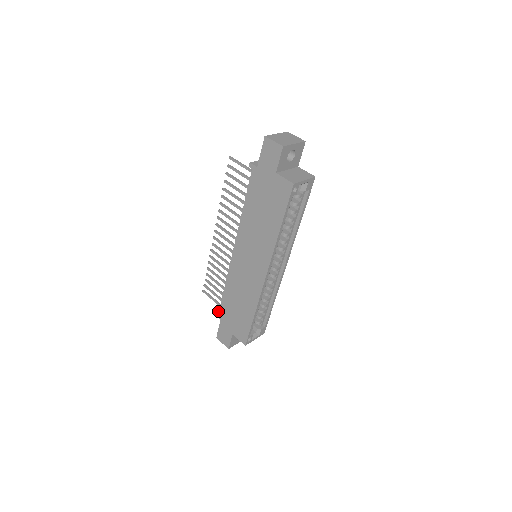
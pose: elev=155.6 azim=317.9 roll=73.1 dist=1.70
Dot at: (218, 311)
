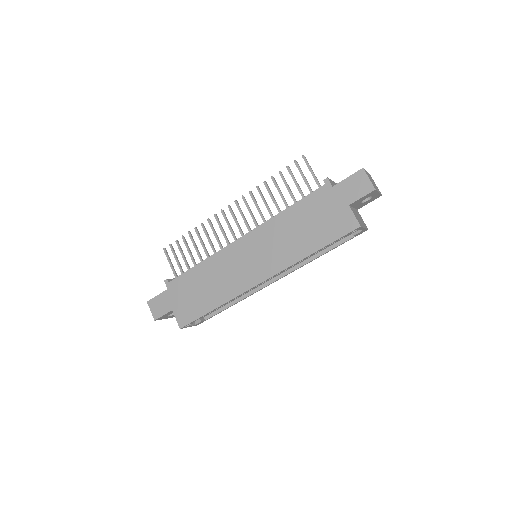
Dot at: occluded
